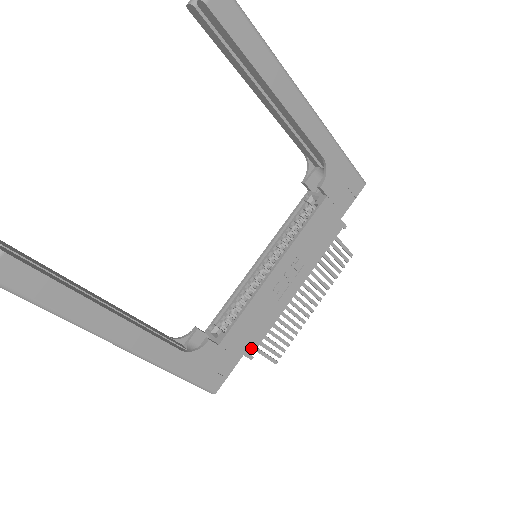
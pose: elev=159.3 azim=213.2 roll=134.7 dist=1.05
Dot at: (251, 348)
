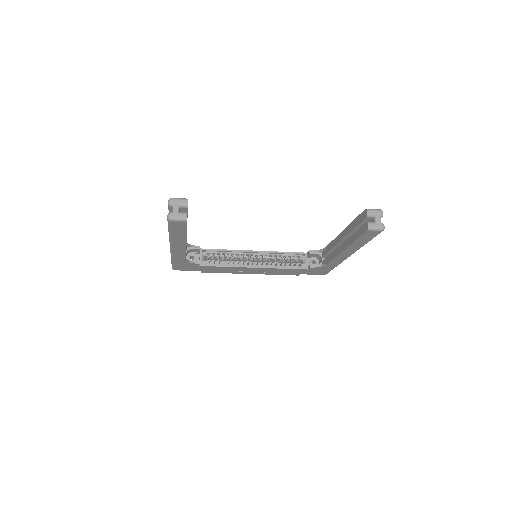
Dot at: (207, 272)
